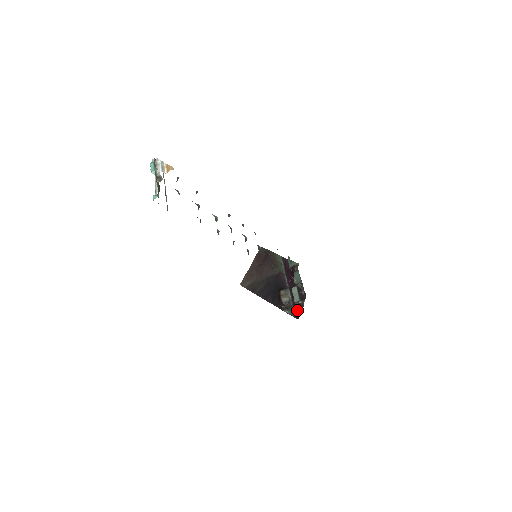
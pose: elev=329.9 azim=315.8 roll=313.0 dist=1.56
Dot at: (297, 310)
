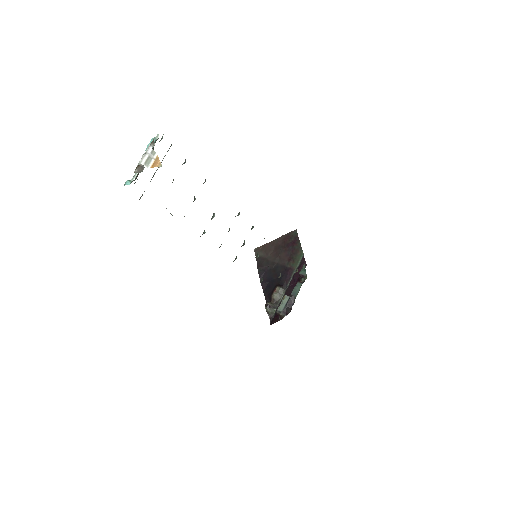
Dot at: (276, 316)
